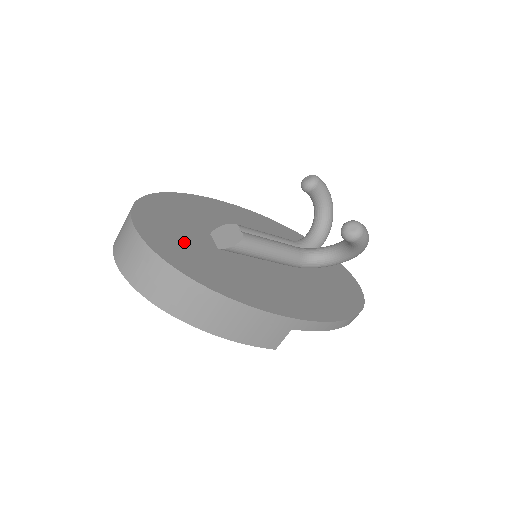
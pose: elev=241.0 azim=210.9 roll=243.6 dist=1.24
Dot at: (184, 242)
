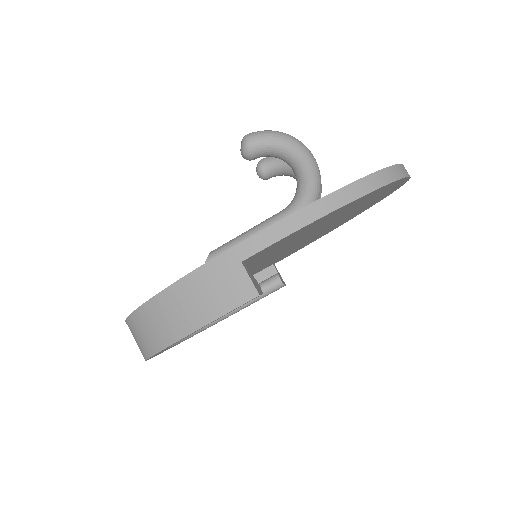
Dot at: occluded
